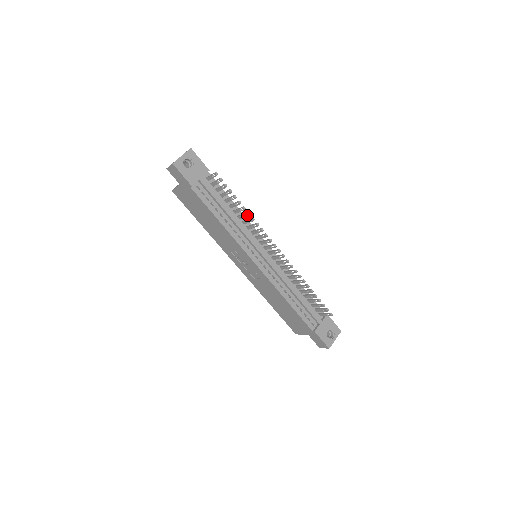
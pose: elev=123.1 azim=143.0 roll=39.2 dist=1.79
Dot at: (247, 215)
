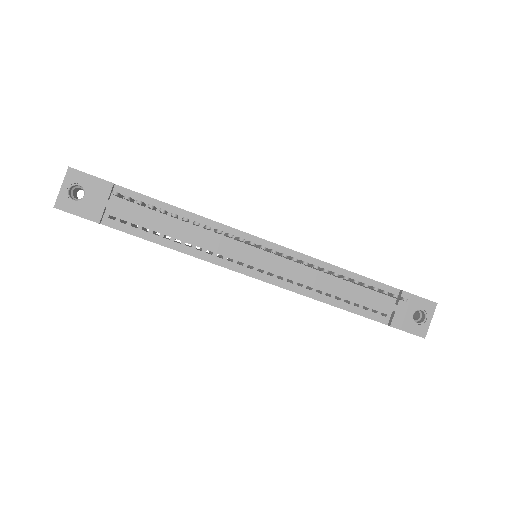
Dot at: (197, 224)
